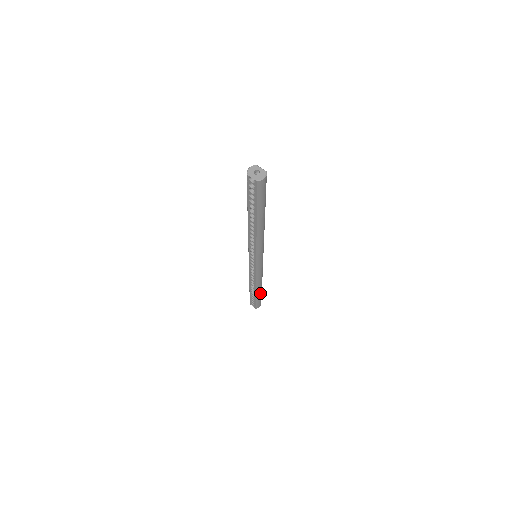
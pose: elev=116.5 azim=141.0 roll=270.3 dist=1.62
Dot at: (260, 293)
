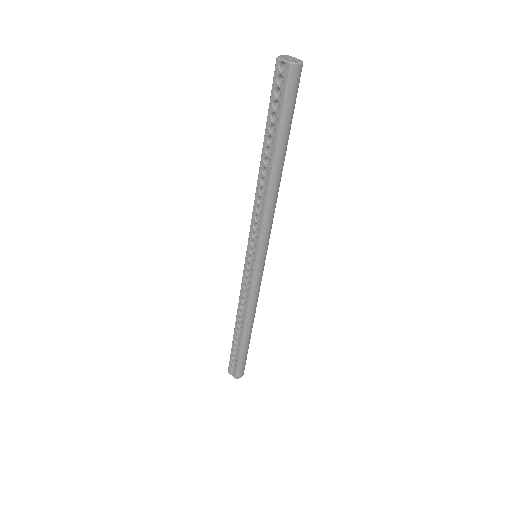
Dot at: (247, 343)
